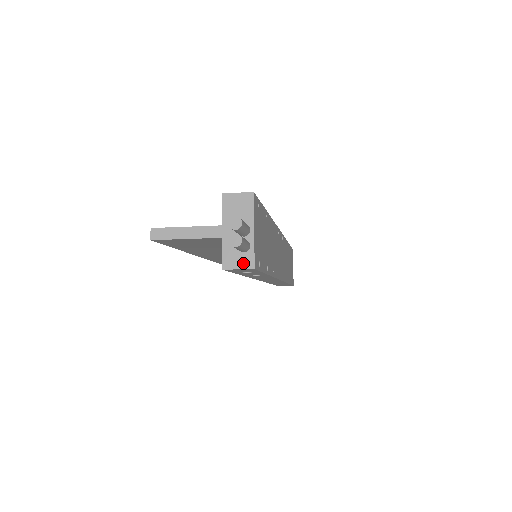
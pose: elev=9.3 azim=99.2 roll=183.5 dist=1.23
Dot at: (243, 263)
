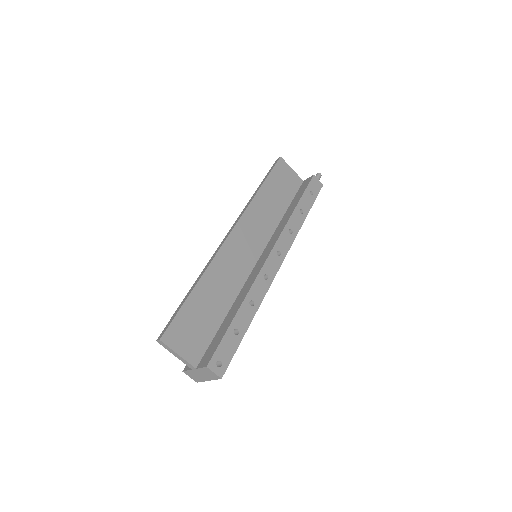
Dot at: (318, 182)
